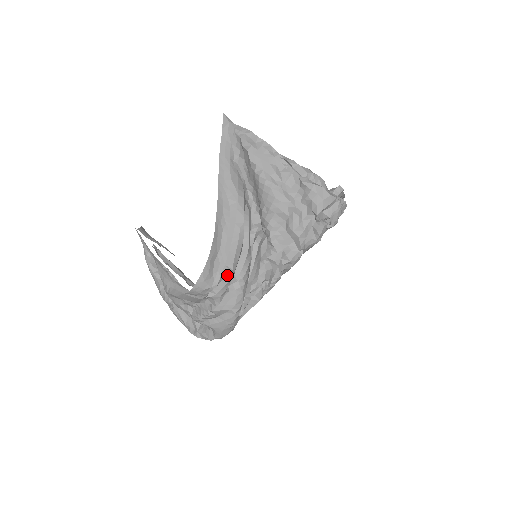
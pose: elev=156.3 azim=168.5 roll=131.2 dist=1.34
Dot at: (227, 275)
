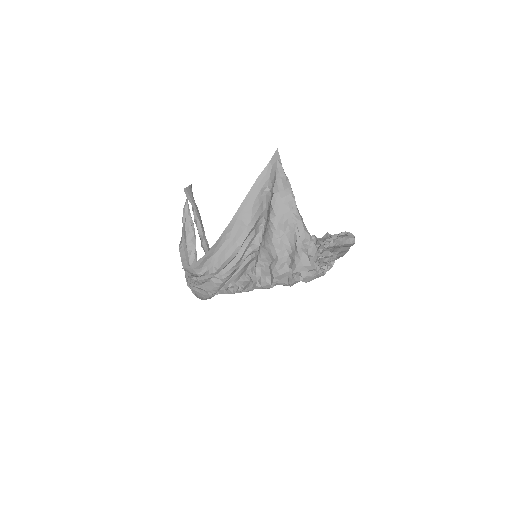
Dot at: (210, 274)
